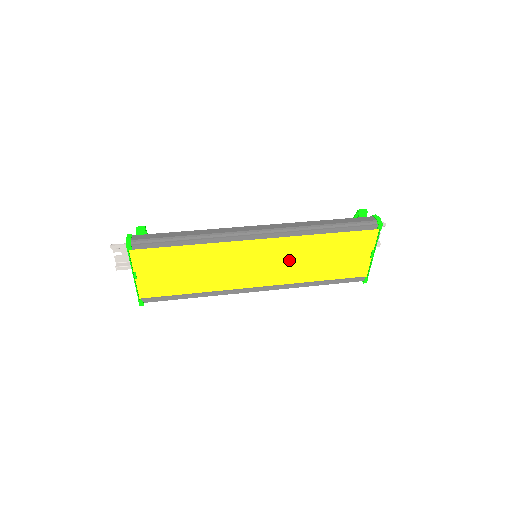
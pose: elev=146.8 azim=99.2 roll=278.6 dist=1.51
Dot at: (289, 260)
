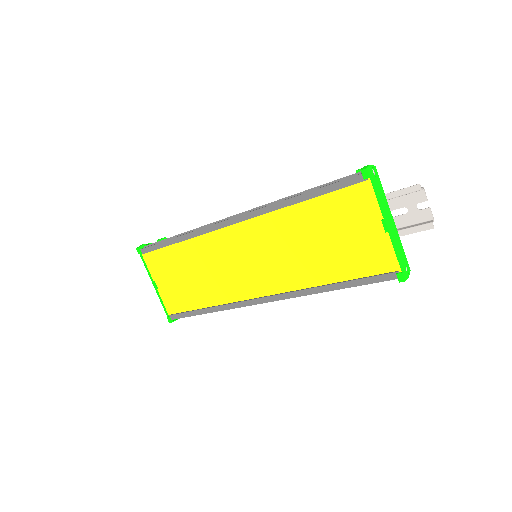
Dot at: (280, 252)
